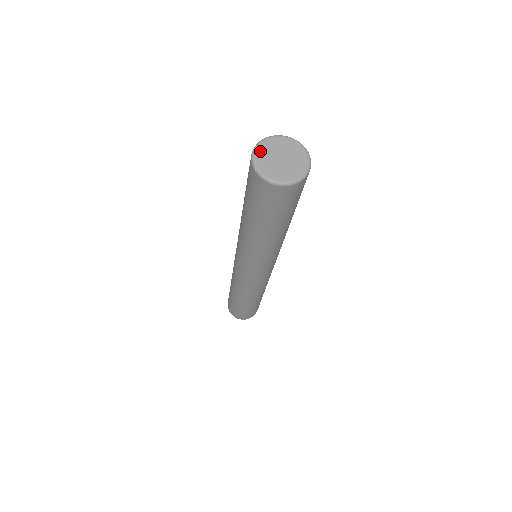
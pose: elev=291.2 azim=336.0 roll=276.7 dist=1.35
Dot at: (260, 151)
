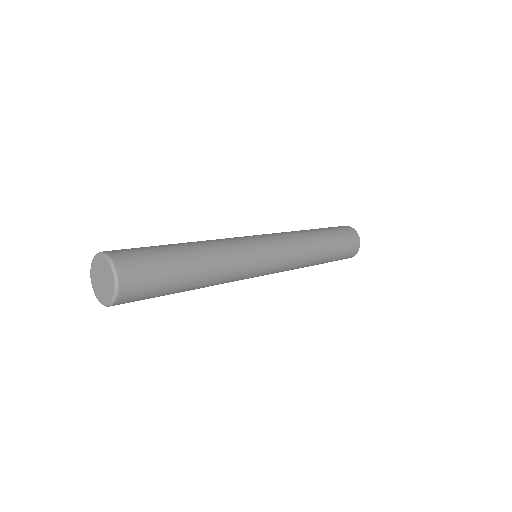
Dot at: (95, 262)
